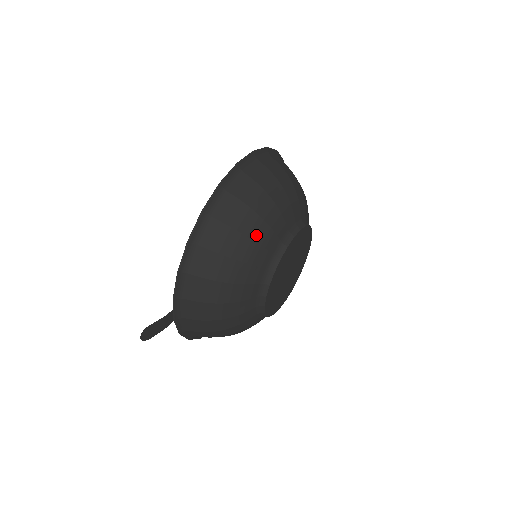
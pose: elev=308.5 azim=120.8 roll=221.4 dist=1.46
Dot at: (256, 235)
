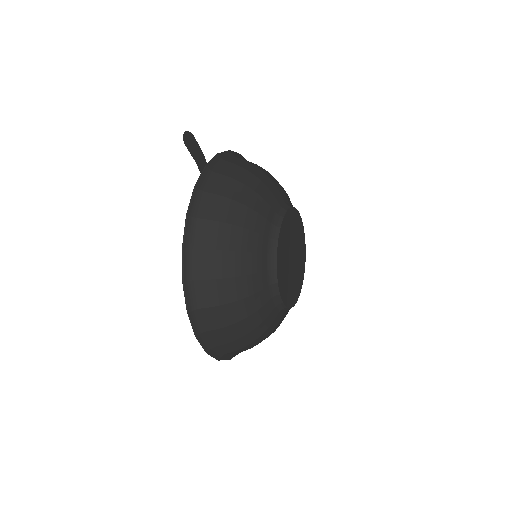
Dot at: occluded
